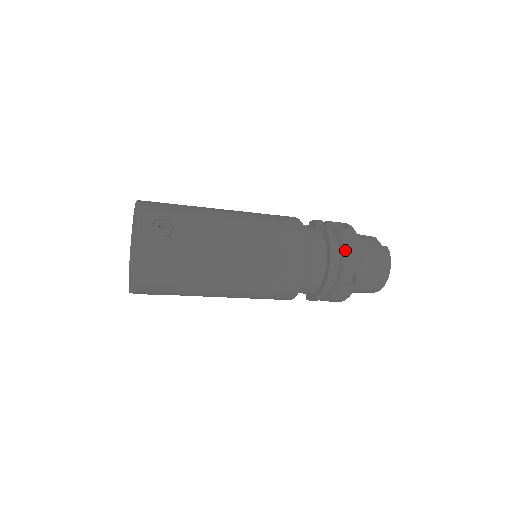
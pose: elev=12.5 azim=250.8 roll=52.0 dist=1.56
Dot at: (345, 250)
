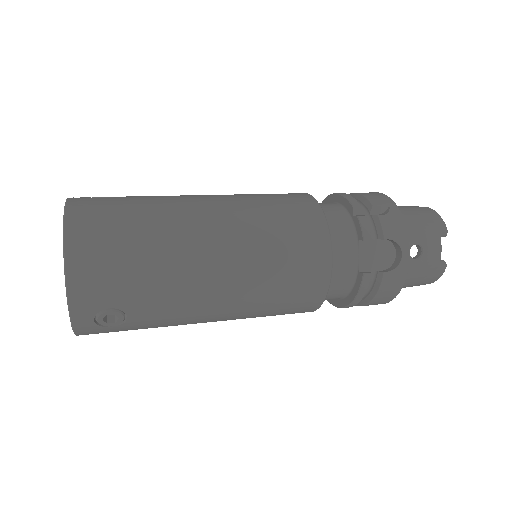
Dot at: (374, 299)
